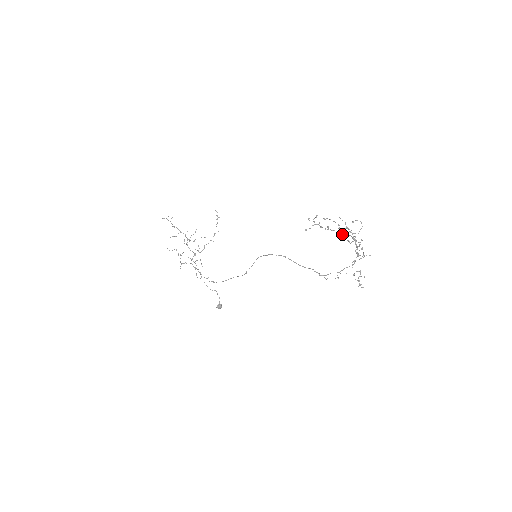
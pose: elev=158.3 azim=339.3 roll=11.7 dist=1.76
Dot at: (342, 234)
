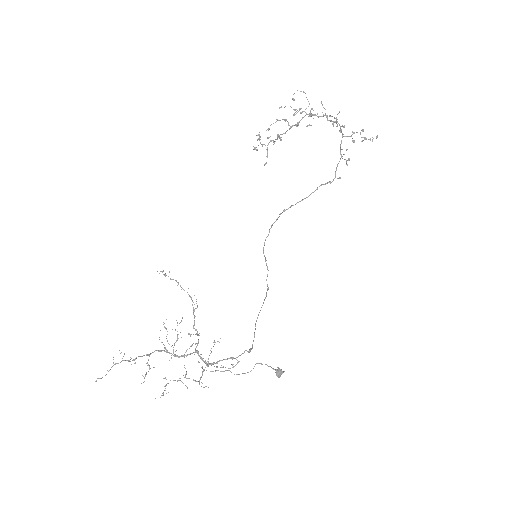
Dot at: (296, 126)
